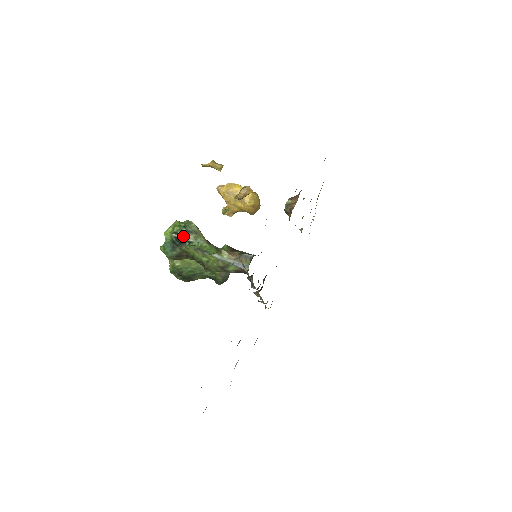
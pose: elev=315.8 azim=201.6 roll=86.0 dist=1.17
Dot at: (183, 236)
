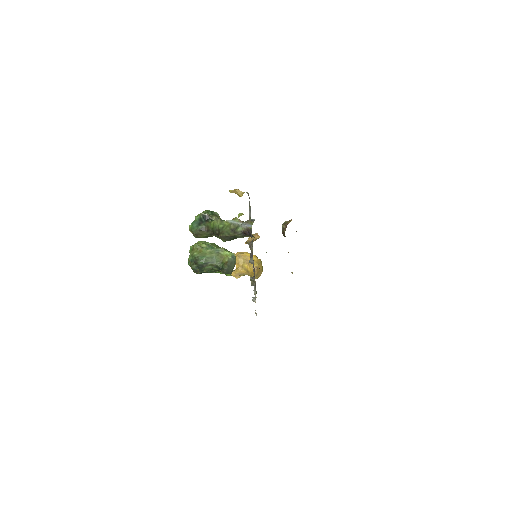
Dot at: (208, 215)
